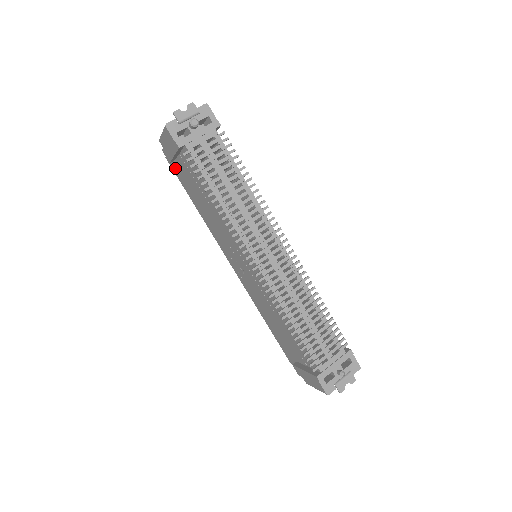
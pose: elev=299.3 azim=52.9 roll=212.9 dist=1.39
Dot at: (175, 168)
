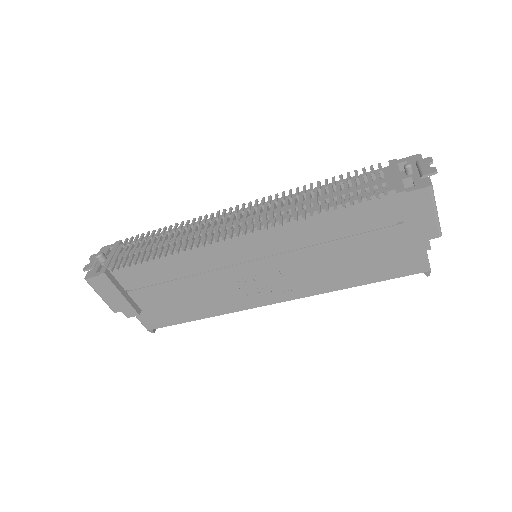
Dot at: (154, 320)
